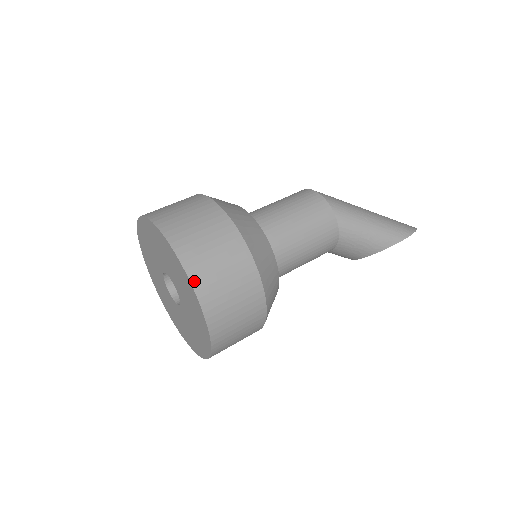
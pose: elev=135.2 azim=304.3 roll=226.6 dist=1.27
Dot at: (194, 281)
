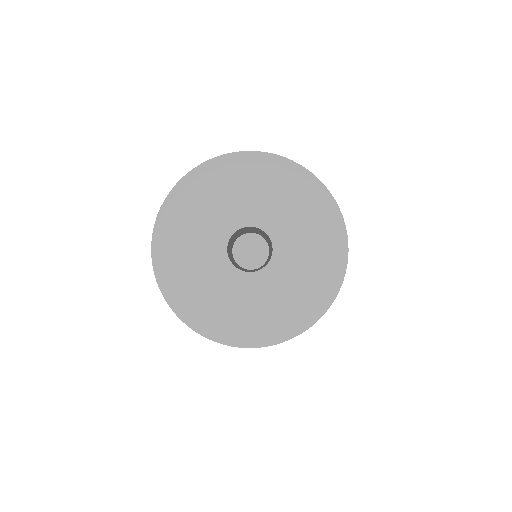
Dot at: (312, 174)
